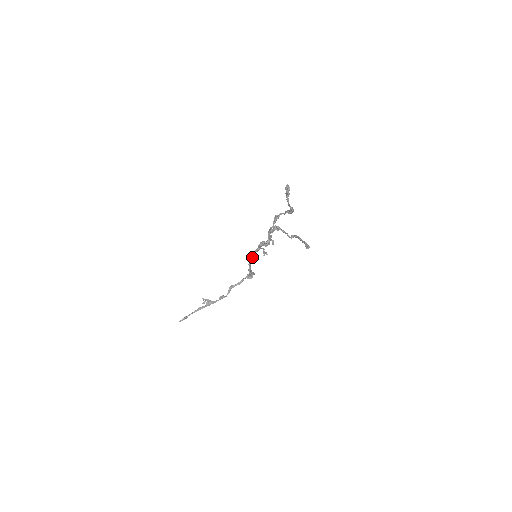
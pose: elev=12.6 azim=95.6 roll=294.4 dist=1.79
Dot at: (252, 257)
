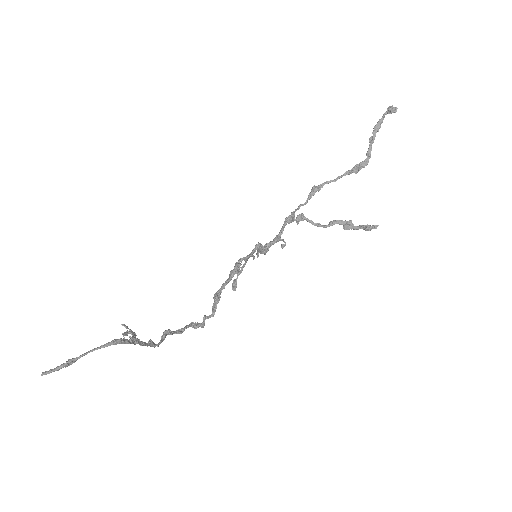
Dot at: occluded
